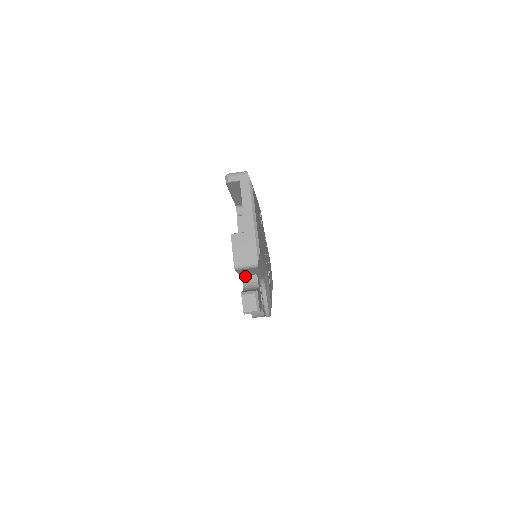
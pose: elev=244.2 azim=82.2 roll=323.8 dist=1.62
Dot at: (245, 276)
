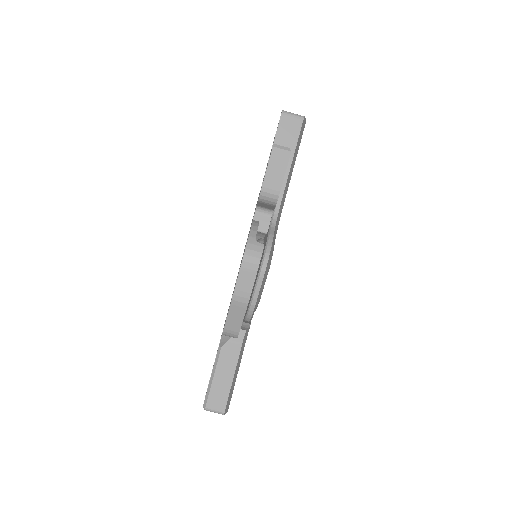
Dot at: occluded
